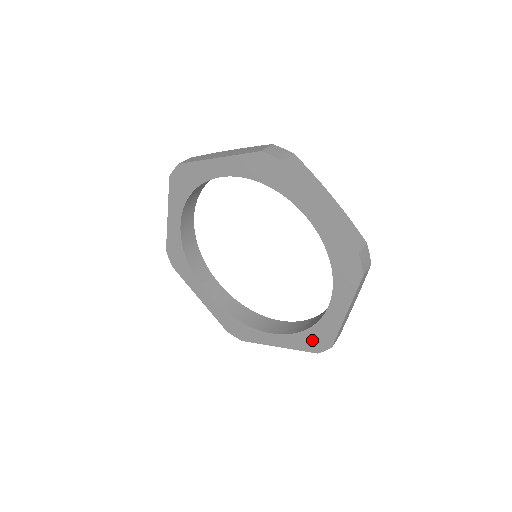
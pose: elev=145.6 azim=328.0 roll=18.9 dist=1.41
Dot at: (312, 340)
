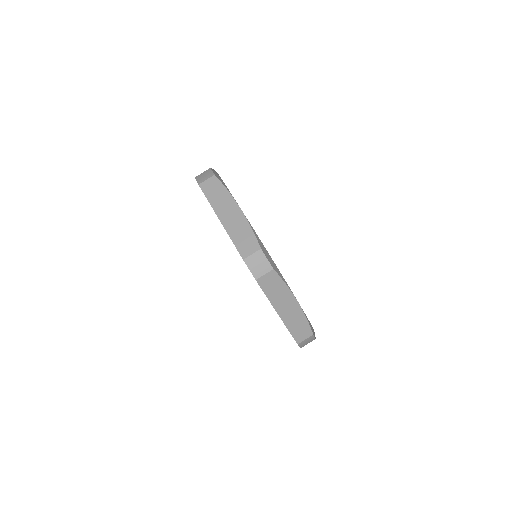
Dot at: occluded
